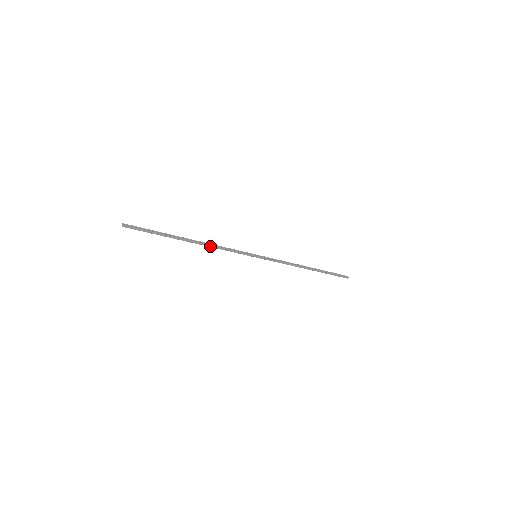
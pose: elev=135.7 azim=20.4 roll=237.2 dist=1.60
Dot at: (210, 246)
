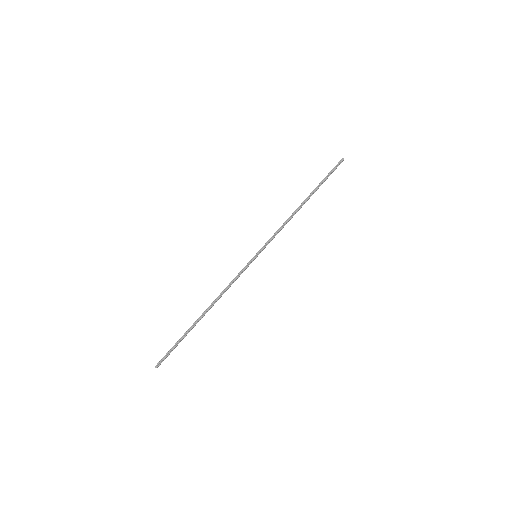
Dot at: (219, 298)
